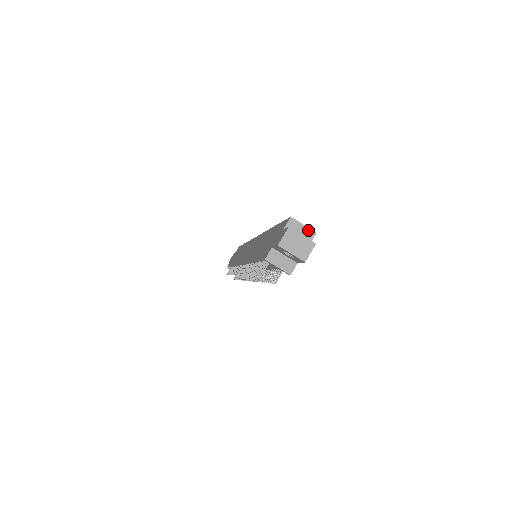
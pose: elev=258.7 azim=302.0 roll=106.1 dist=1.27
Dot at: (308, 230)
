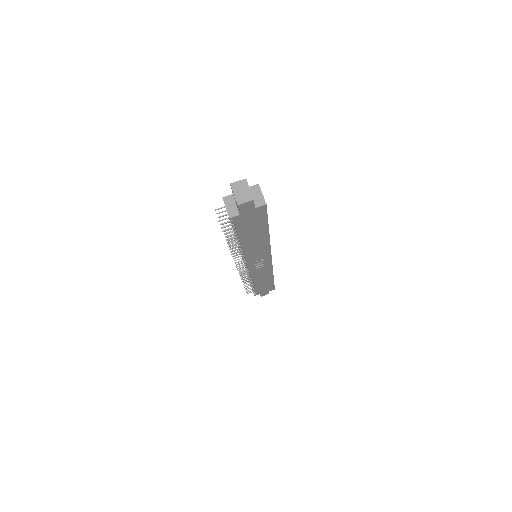
Dot at: (263, 199)
